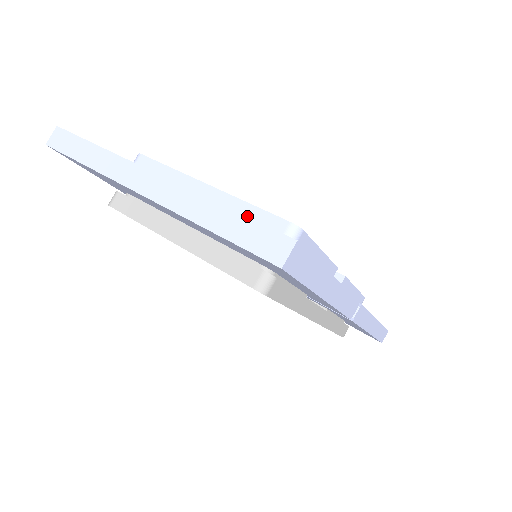
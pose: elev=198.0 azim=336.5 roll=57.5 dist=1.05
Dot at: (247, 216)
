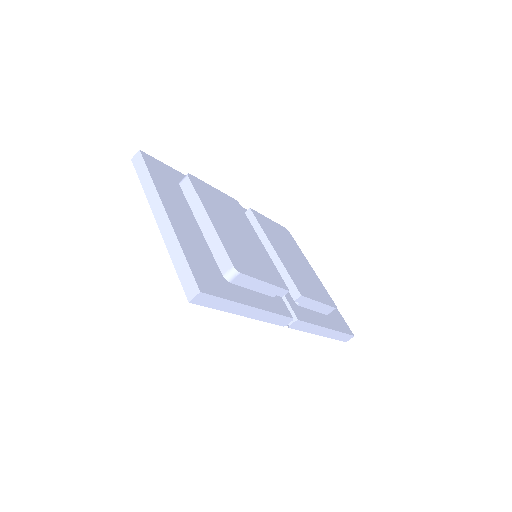
Dot at: (217, 249)
